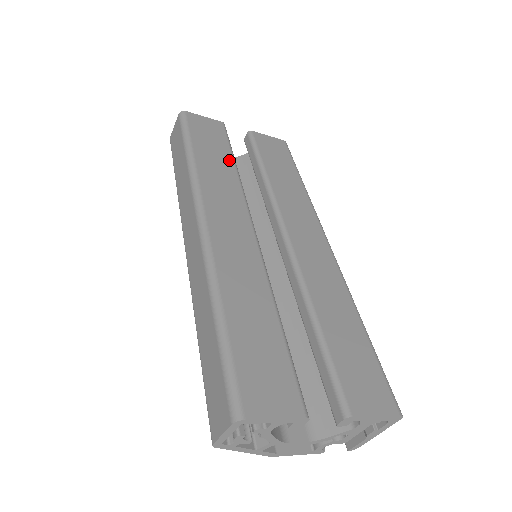
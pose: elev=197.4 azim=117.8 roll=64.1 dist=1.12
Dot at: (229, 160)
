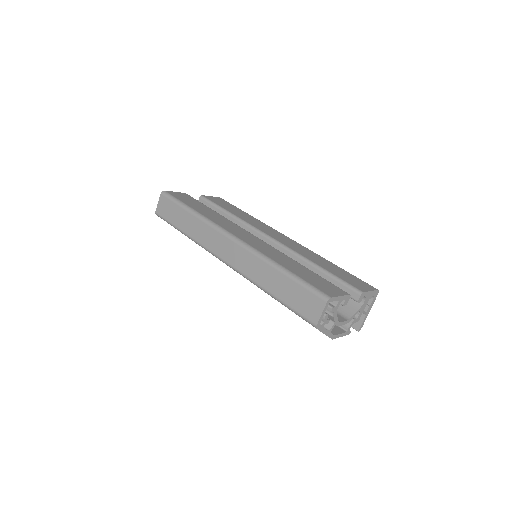
Dot at: (211, 210)
